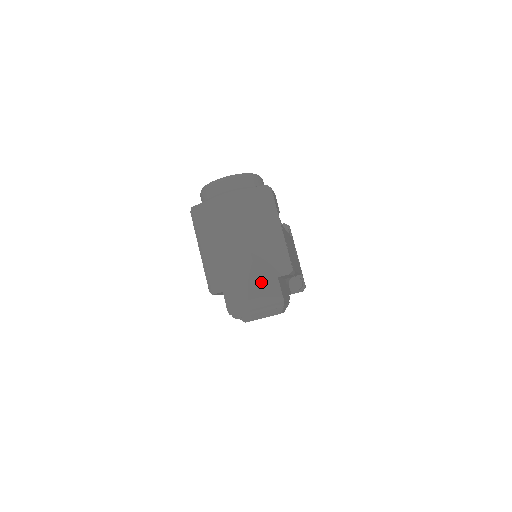
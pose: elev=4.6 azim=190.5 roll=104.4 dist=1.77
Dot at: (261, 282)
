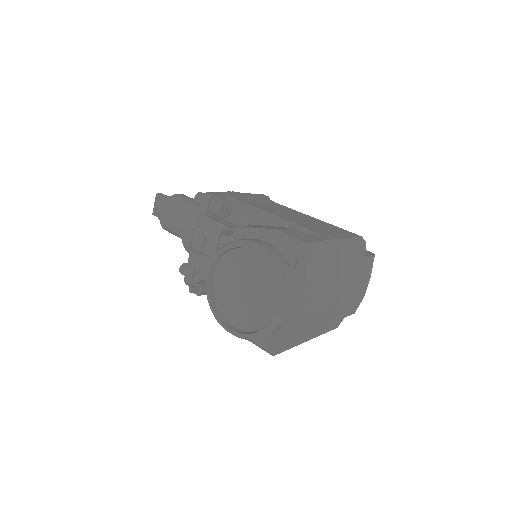
Dot at: (364, 277)
